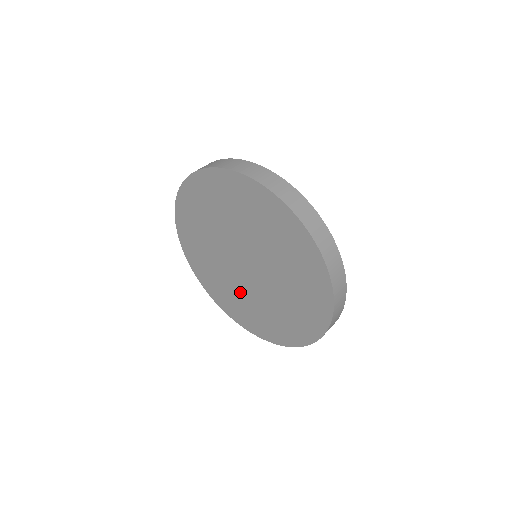
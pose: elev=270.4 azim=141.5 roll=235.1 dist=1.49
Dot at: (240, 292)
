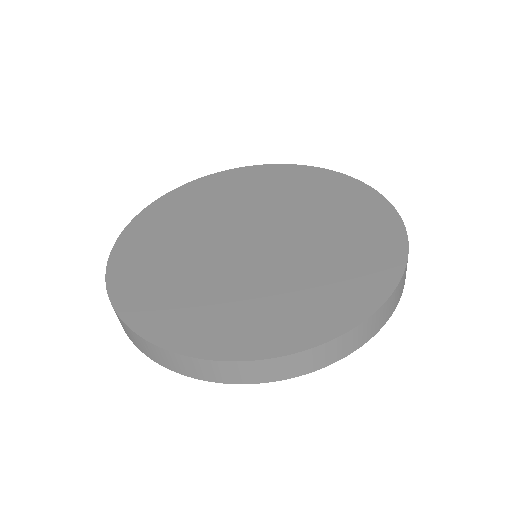
Dot at: (216, 281)
